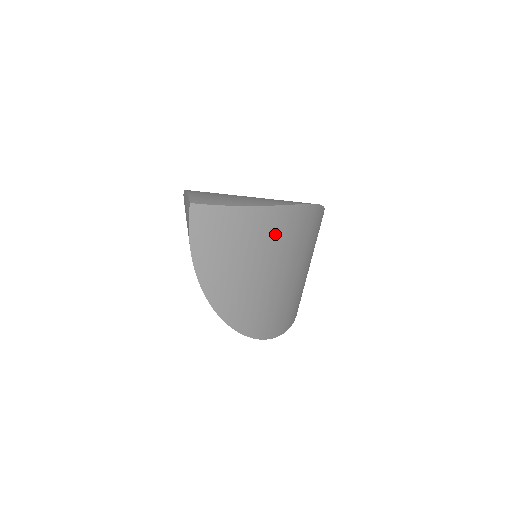
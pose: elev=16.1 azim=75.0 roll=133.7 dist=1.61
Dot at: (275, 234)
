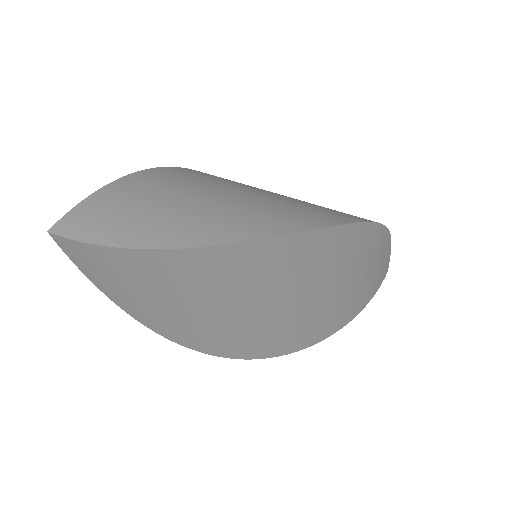
Dot at: (186, 276)
